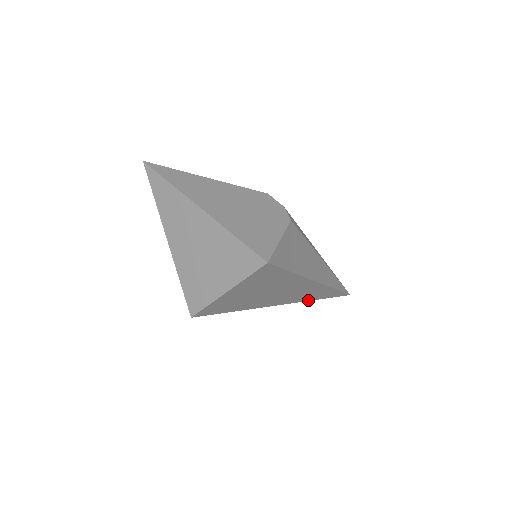
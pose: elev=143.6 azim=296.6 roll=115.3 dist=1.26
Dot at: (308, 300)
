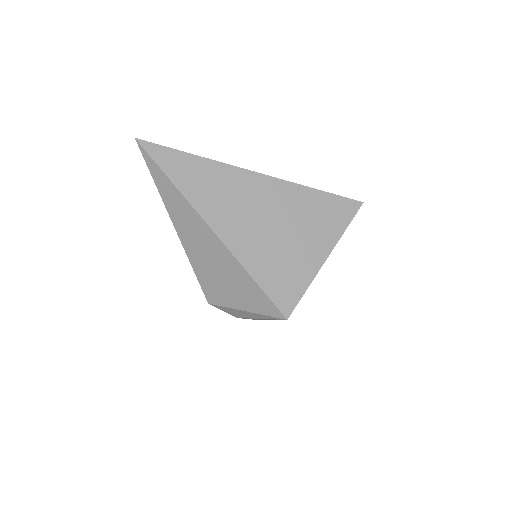
Dot at: occluded
